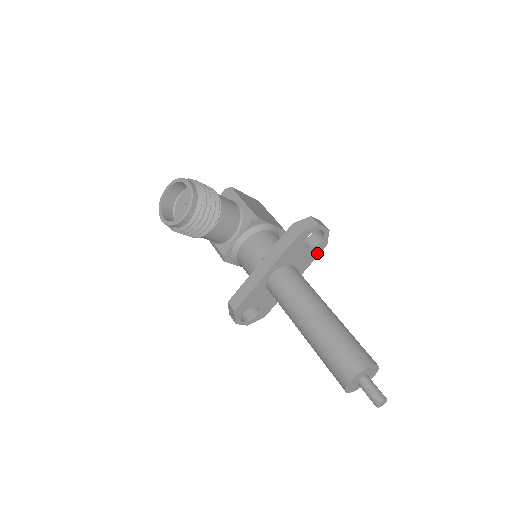
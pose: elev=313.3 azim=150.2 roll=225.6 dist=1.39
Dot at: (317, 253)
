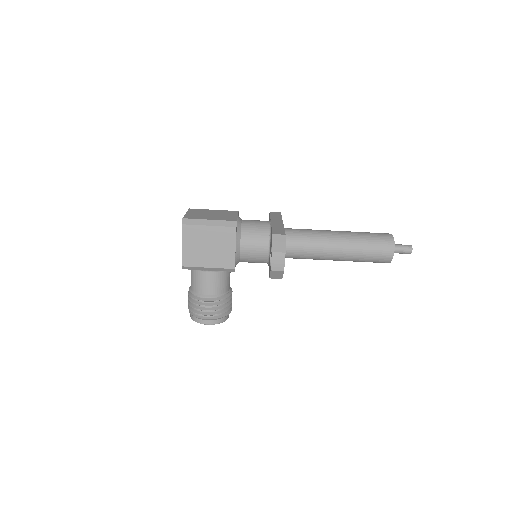
Dot at: occluded
